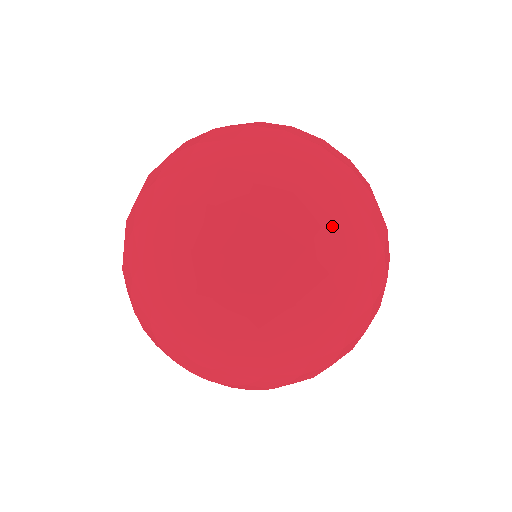
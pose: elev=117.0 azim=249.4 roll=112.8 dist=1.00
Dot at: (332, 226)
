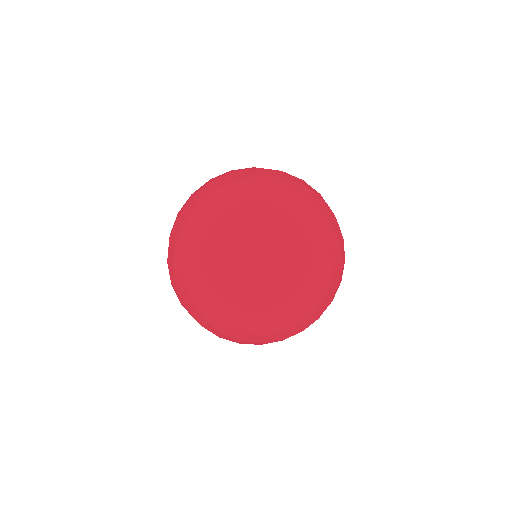
Dot at: (291, 182)
